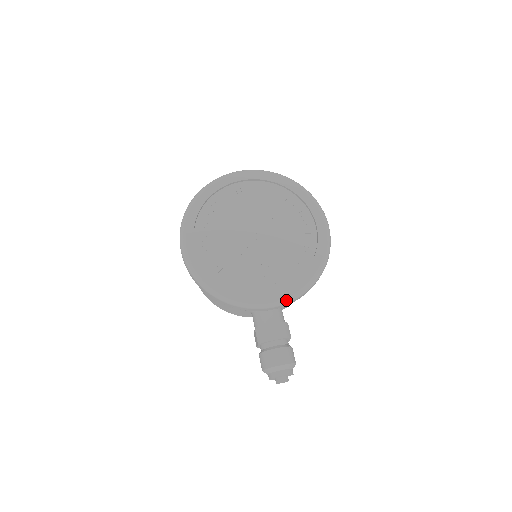
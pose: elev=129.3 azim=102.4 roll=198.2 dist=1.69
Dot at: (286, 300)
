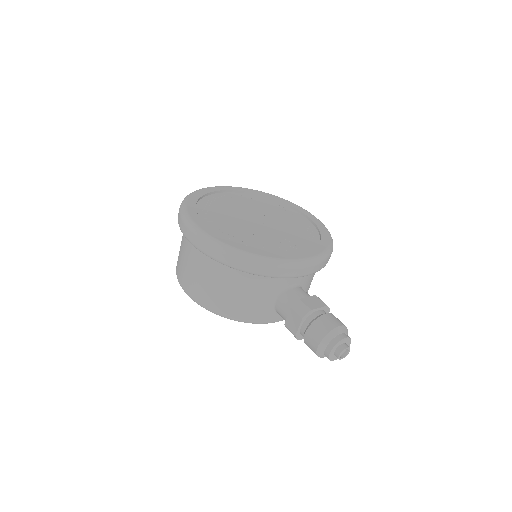
Dot at: (318, 259)
